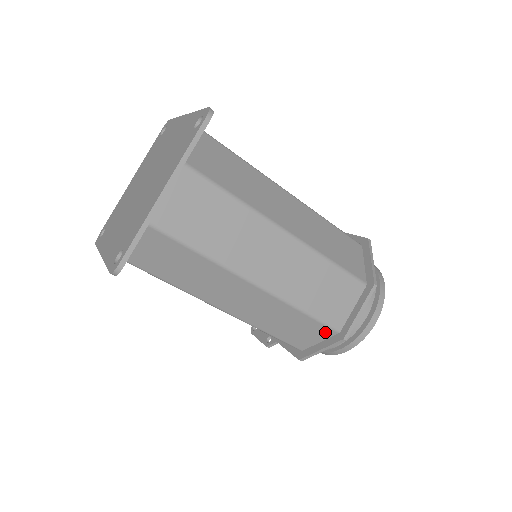
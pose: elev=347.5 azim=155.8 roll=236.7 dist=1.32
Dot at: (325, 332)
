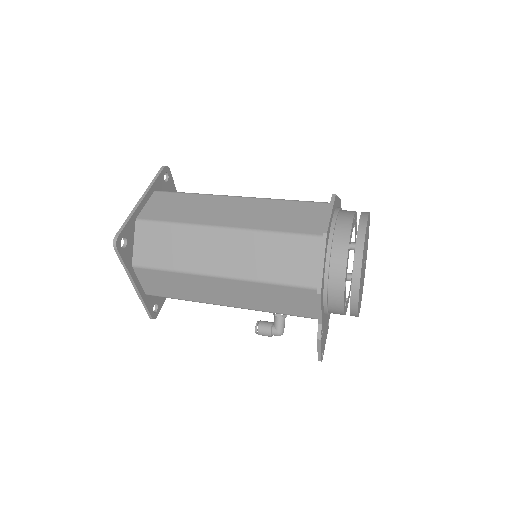
Dot at: (312, 245)
